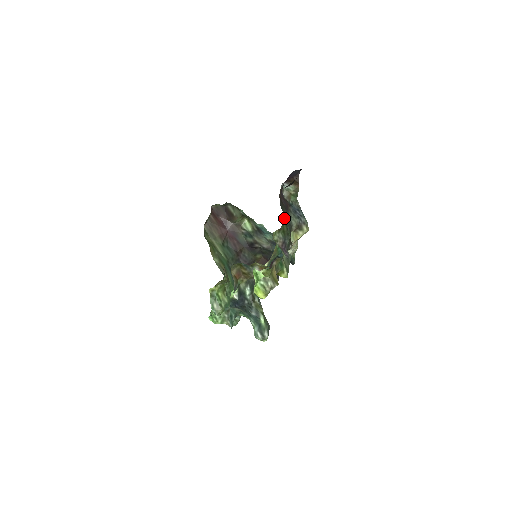
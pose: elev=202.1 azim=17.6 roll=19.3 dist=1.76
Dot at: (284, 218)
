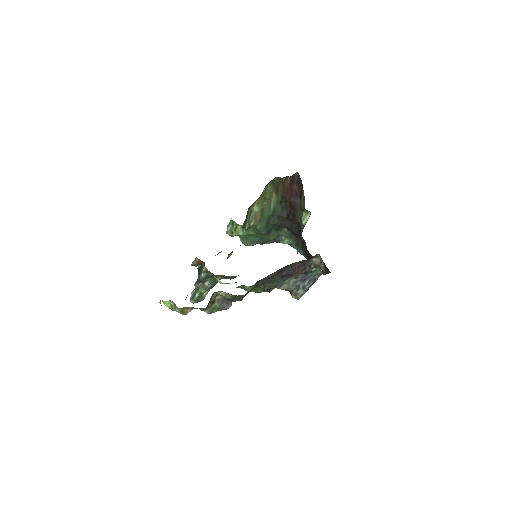
Dot at: (266, 283)
